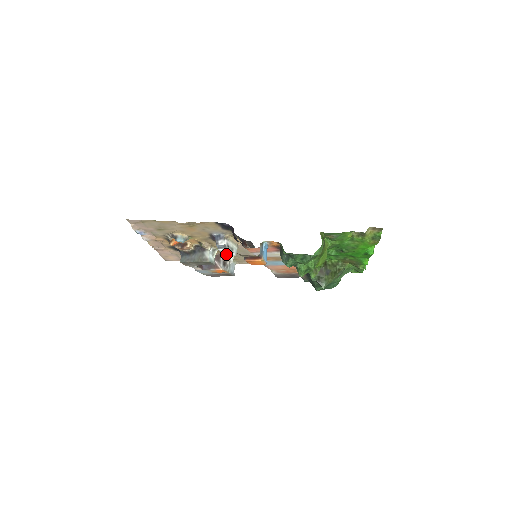
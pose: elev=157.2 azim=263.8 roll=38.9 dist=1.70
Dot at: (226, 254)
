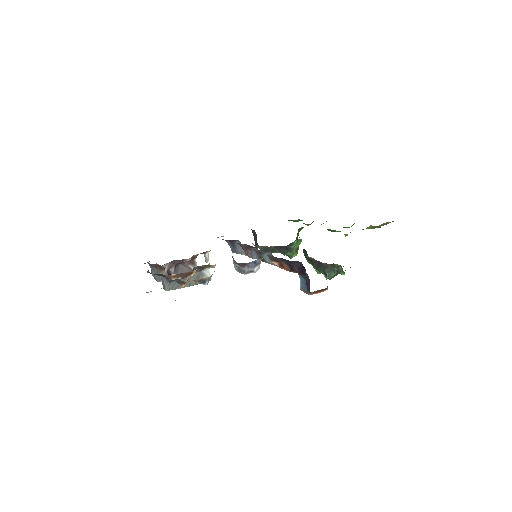
Dot at: occluded
